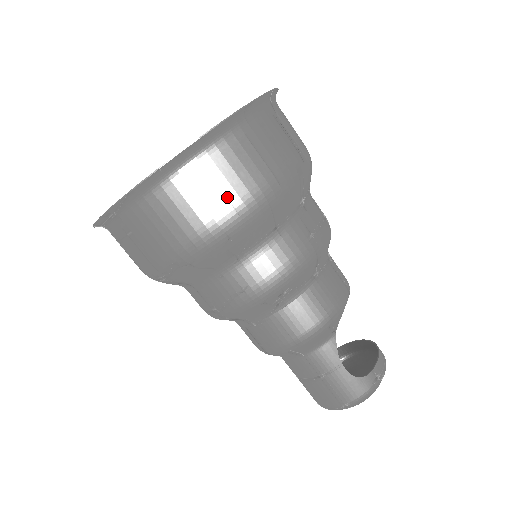
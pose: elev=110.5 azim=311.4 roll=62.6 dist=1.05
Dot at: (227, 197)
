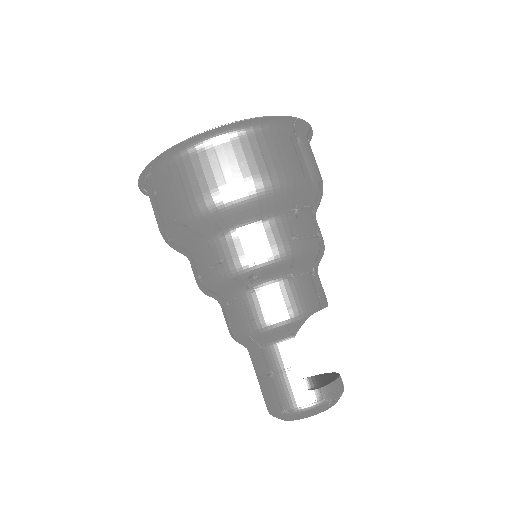
Dot at: (225, 177)
